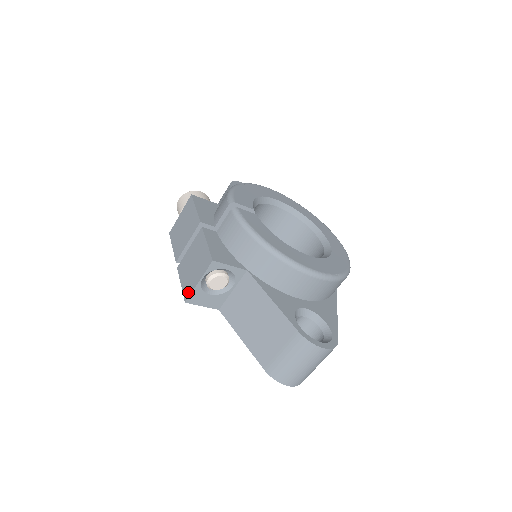
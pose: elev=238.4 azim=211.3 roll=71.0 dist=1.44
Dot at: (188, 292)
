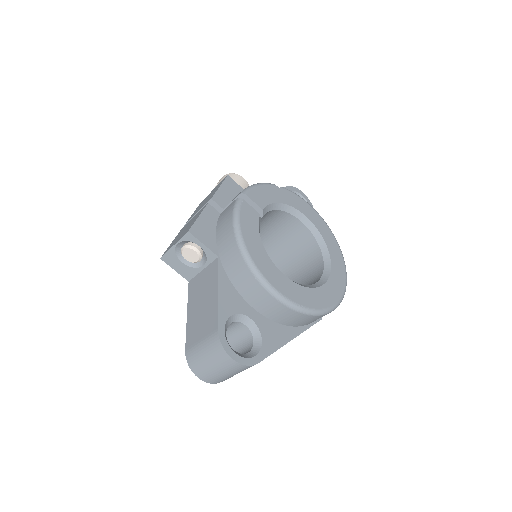
Dot at: (166, 251)
